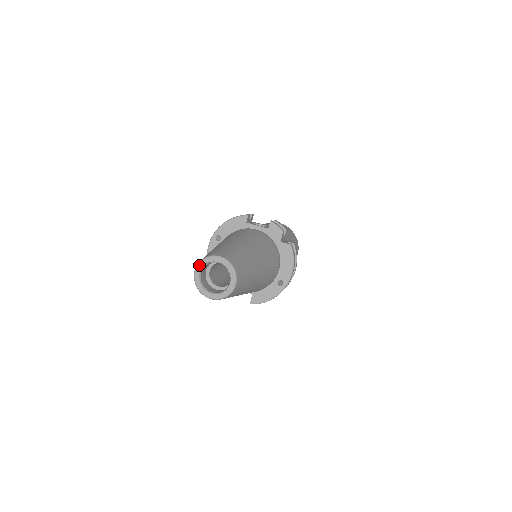
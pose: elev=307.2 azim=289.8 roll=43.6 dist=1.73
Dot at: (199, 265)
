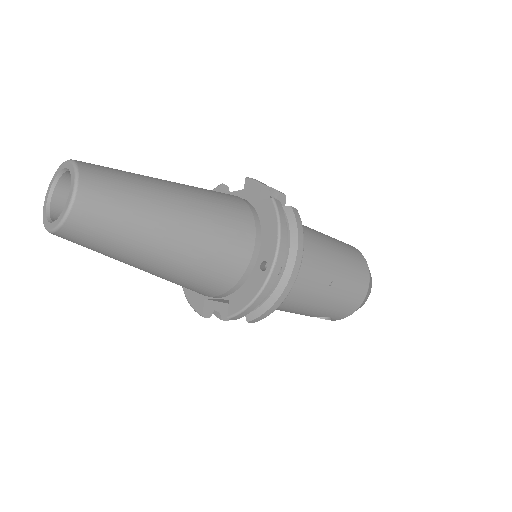
Dot at: (48, 187)
